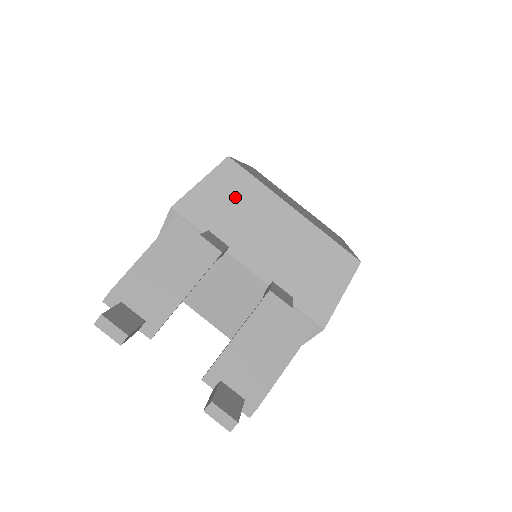
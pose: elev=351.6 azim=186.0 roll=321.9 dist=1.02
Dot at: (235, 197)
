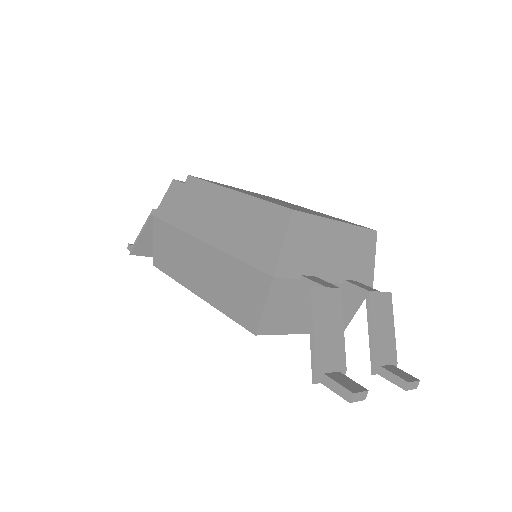
Dot at: (307, 238)
